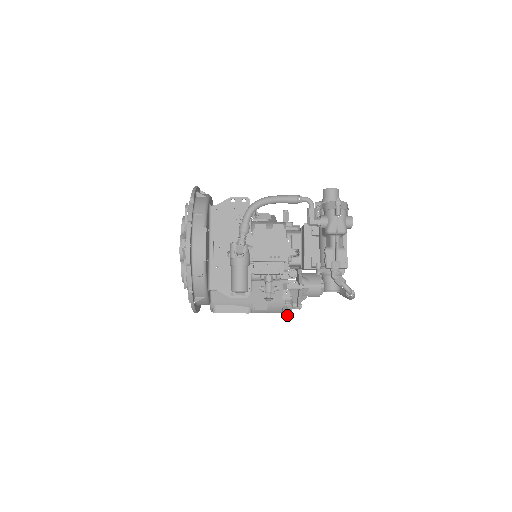
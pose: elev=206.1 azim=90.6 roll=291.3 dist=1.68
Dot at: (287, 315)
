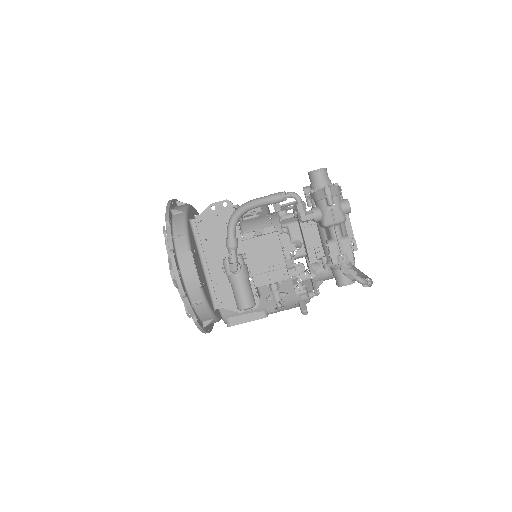
Dot at: (305, 311)
